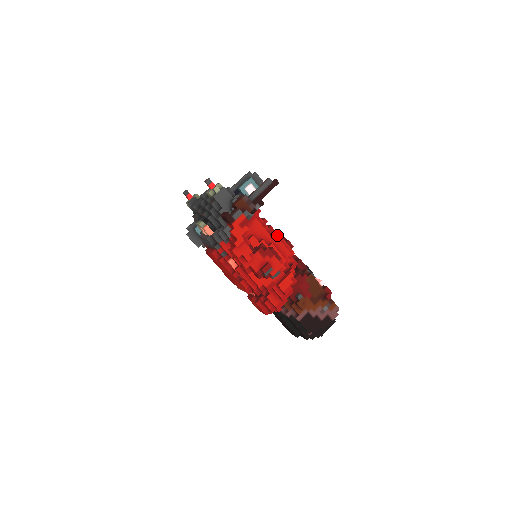
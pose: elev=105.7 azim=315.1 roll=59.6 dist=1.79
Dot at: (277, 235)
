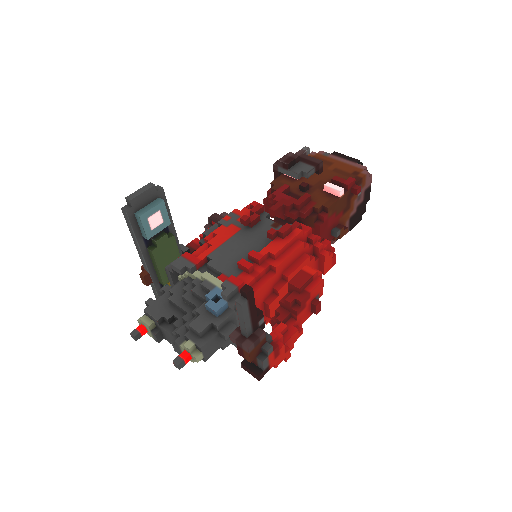
Dot at: (275, 257)
